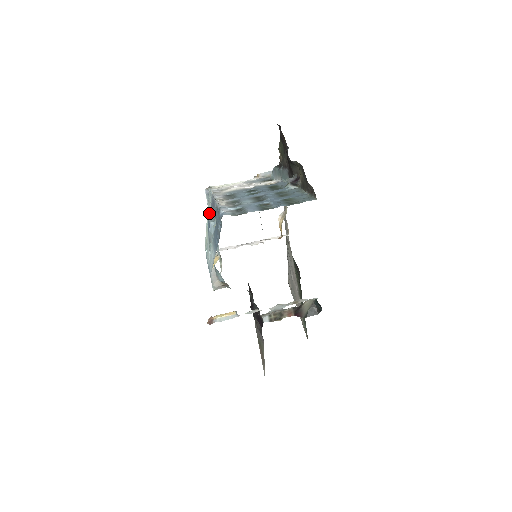
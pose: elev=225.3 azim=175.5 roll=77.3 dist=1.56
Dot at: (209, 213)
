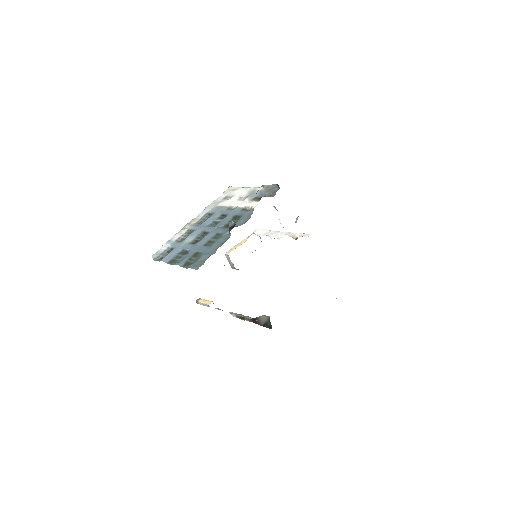
Dot at: occluded
